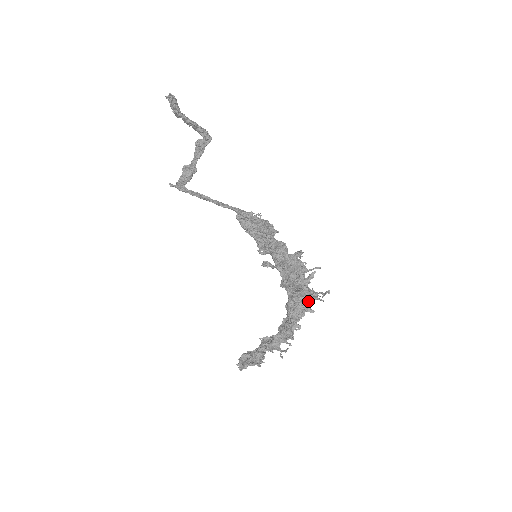
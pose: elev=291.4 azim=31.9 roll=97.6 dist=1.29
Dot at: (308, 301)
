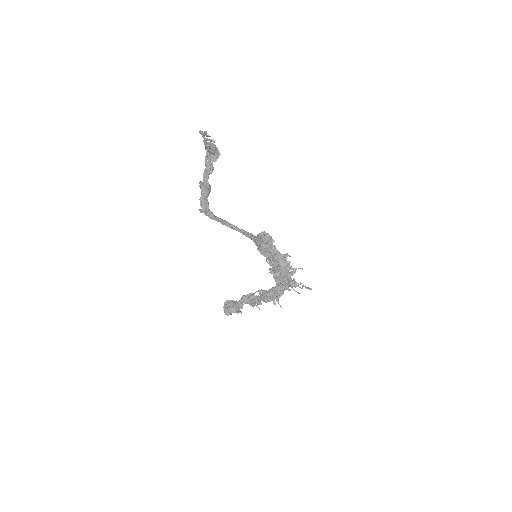
Dot at: occluded
